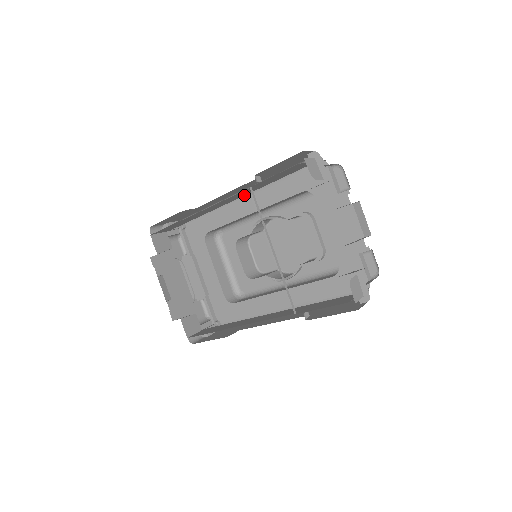
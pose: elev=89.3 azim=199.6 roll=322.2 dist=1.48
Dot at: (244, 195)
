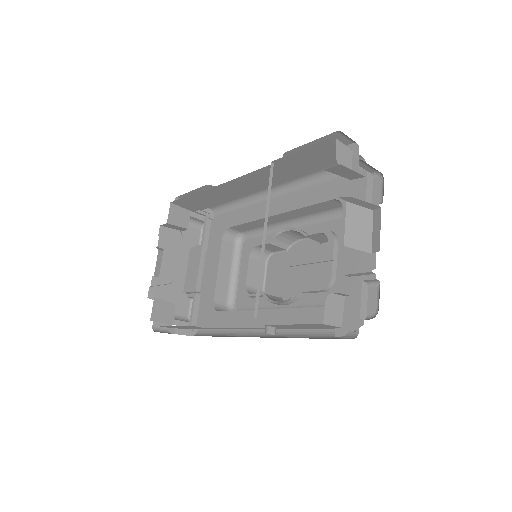
Dot at: occluded
